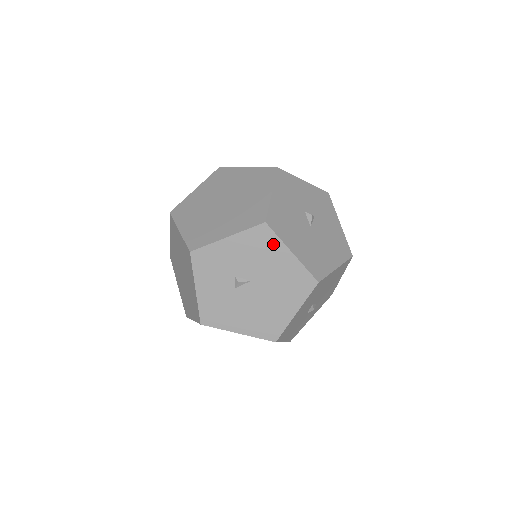
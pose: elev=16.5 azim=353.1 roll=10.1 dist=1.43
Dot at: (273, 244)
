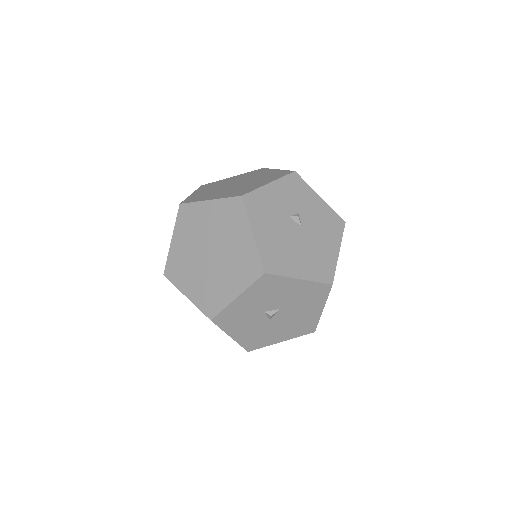
Dot at: (336, 234)
